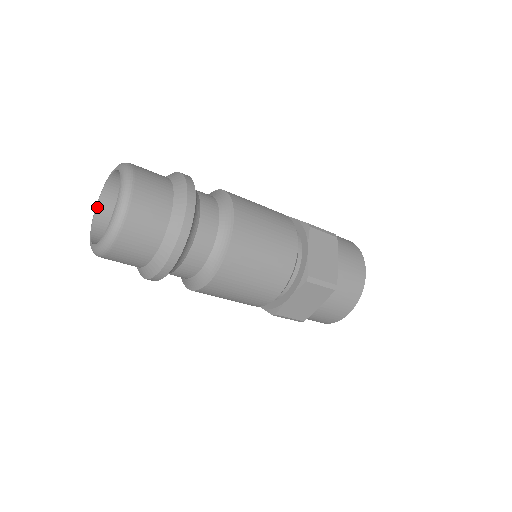
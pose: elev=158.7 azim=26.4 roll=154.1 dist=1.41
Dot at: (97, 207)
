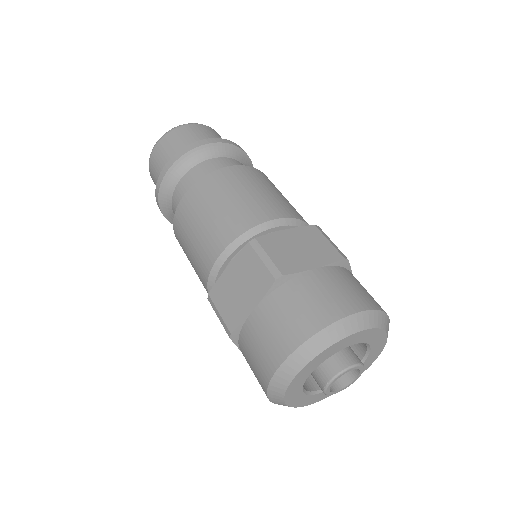
Dot at: occluded
